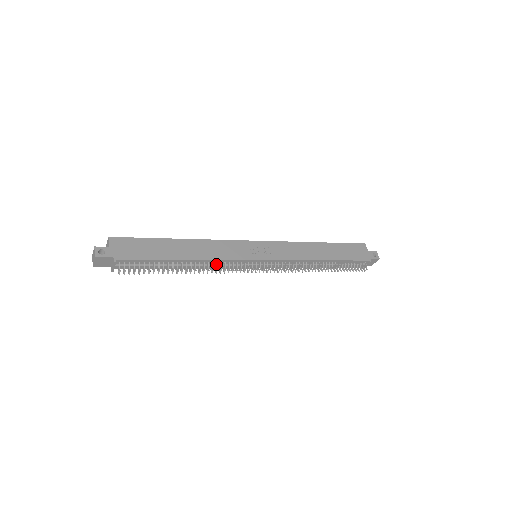
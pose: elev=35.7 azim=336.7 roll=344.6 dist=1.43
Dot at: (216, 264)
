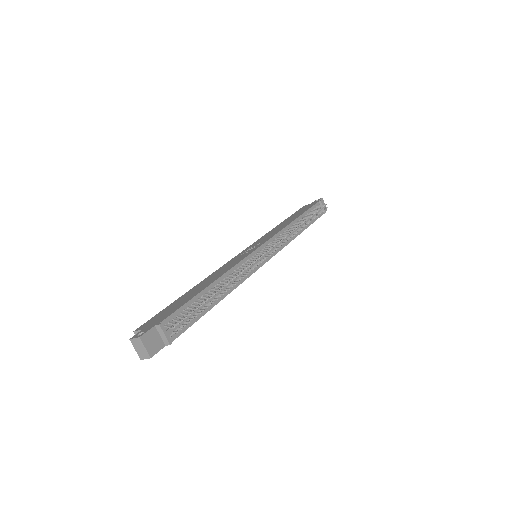
Dot at: (237, 271)
